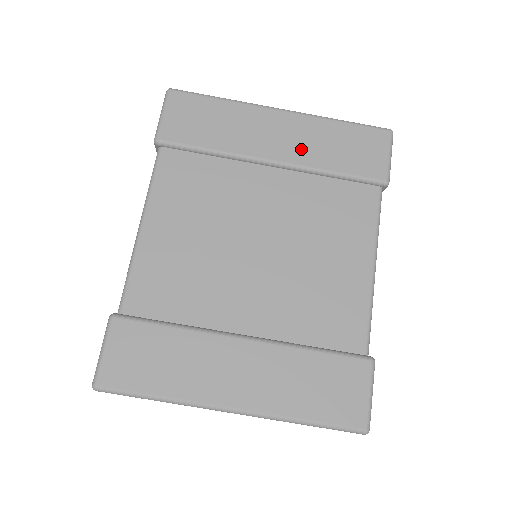
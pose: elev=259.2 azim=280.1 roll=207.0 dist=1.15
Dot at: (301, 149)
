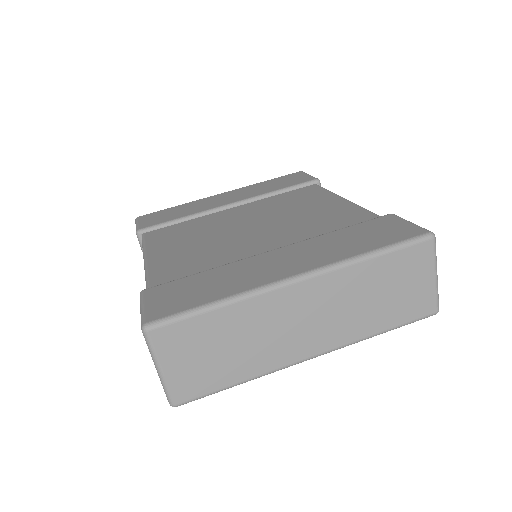
Dot at: (247, 194)
